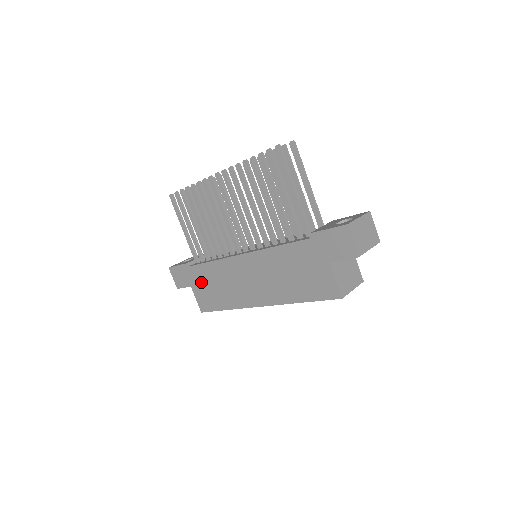
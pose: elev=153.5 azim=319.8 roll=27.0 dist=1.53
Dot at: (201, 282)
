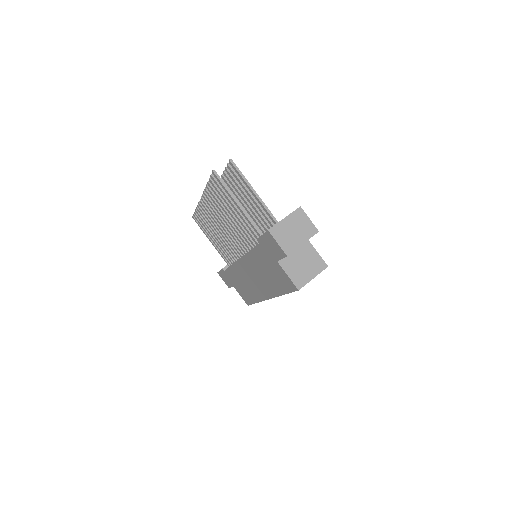
Dot at: (235, 282)
